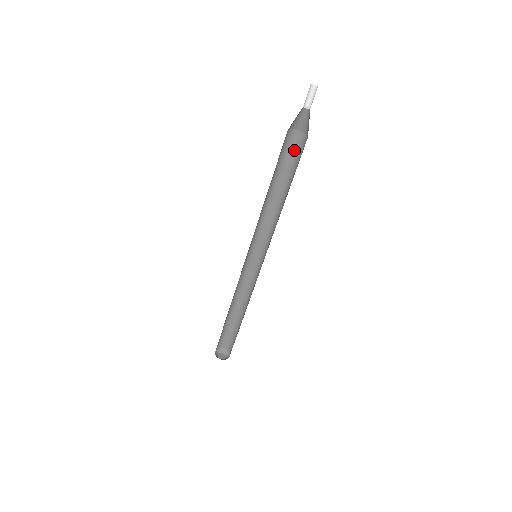
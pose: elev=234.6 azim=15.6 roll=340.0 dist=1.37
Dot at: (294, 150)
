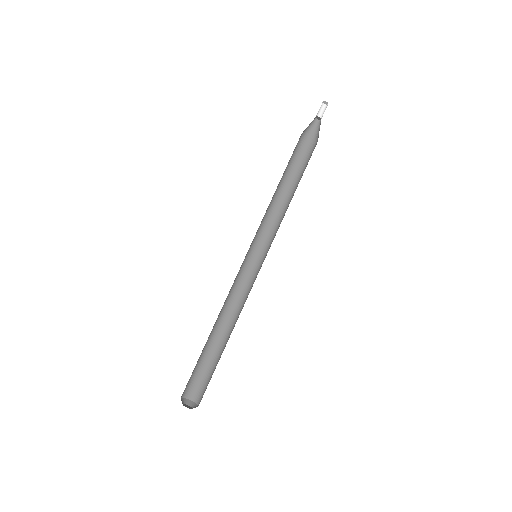
Dot at: (300, 156)
